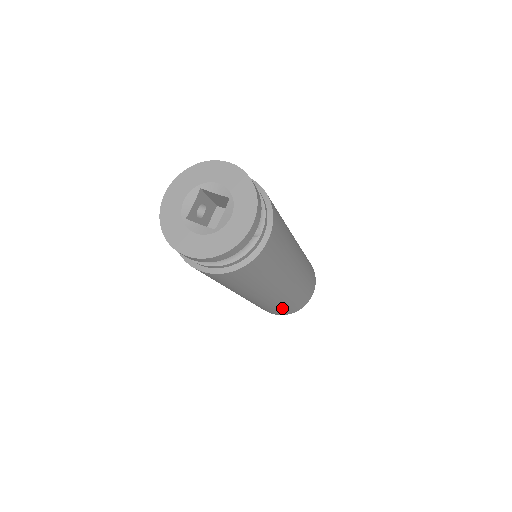
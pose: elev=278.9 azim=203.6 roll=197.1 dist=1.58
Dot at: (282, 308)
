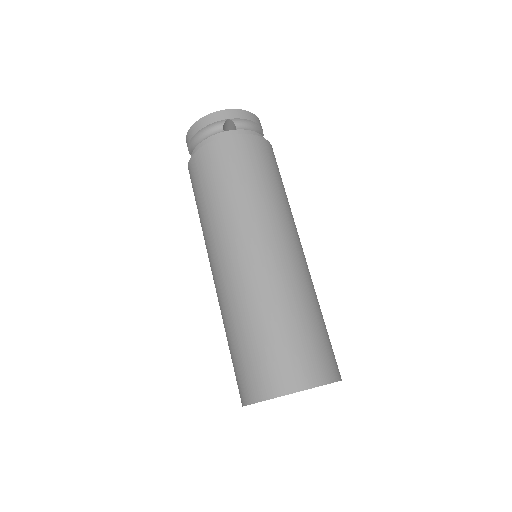
Dot at: (243, 345)
